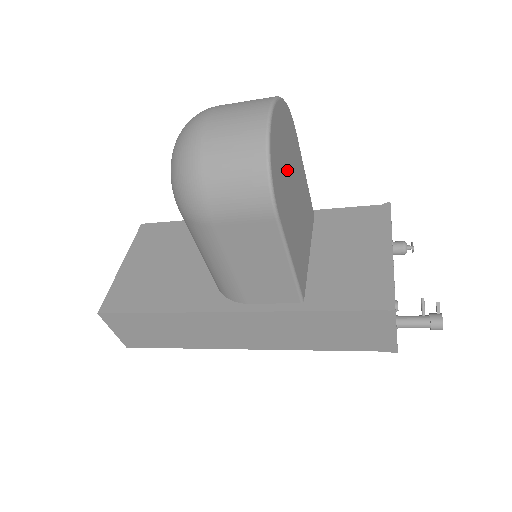
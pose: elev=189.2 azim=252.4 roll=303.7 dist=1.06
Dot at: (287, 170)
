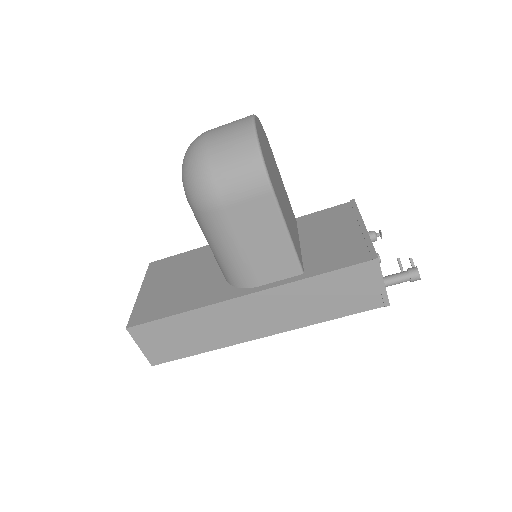
Dot at: (272, 167)
